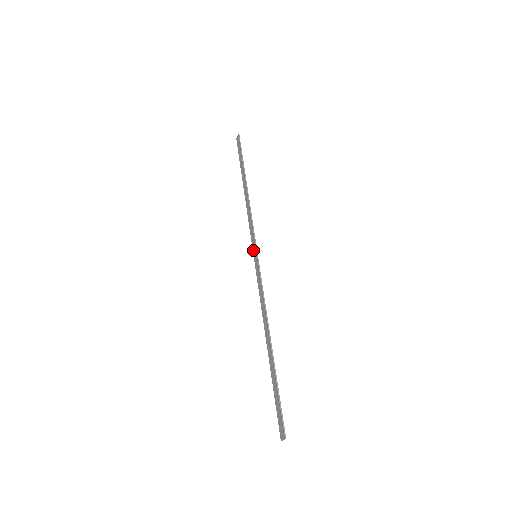
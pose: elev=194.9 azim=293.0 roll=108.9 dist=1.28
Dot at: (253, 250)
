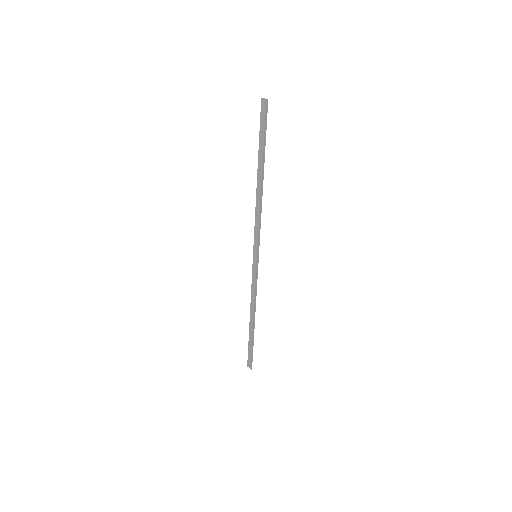
Dot at: (254, 249)
